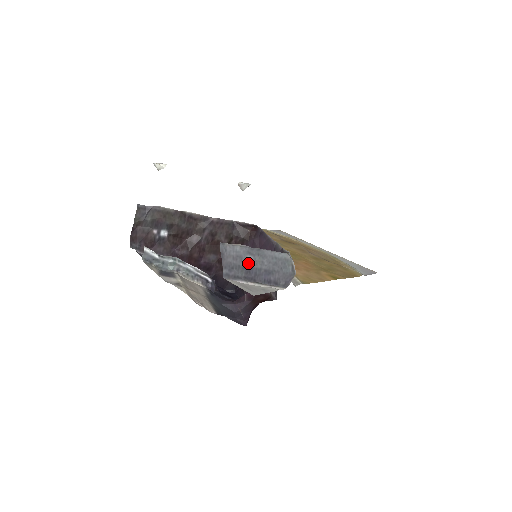
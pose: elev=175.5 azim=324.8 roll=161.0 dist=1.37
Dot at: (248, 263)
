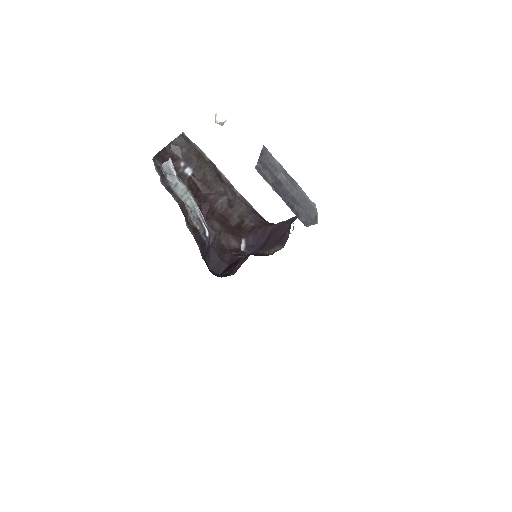
Dot at: (280, 178)
